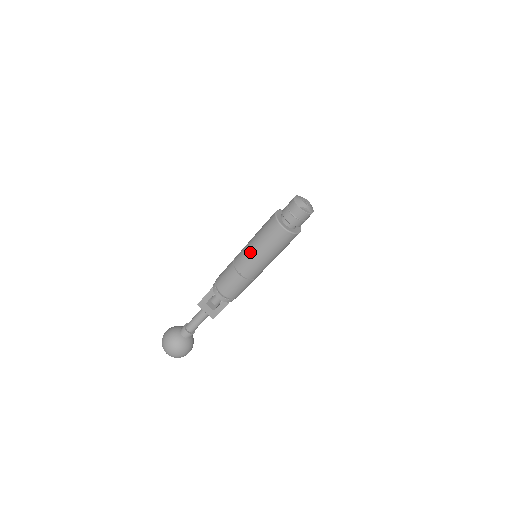
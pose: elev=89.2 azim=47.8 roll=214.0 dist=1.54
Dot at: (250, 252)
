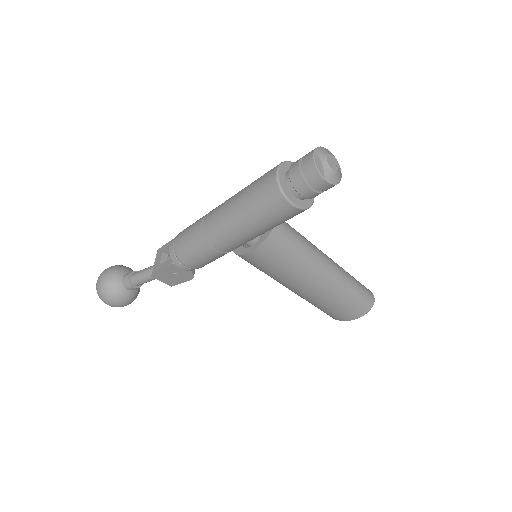
Dot at: occluded
